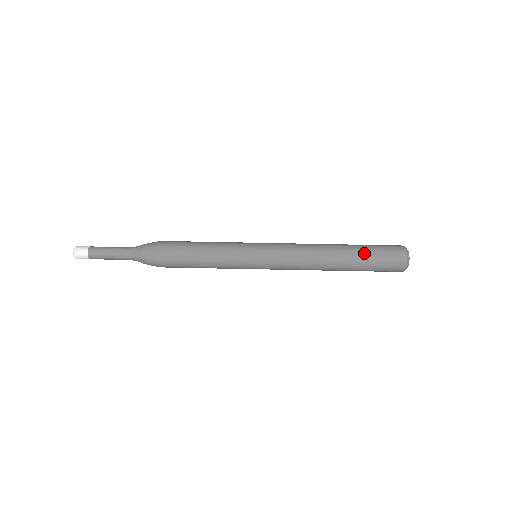
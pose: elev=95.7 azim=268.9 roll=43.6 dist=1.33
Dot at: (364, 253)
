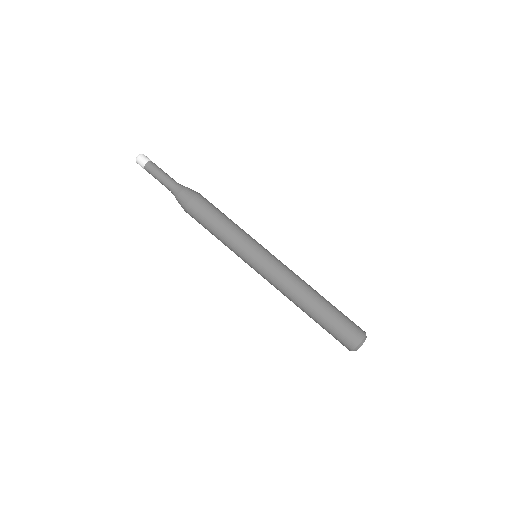
Dot at: (336, 309)
